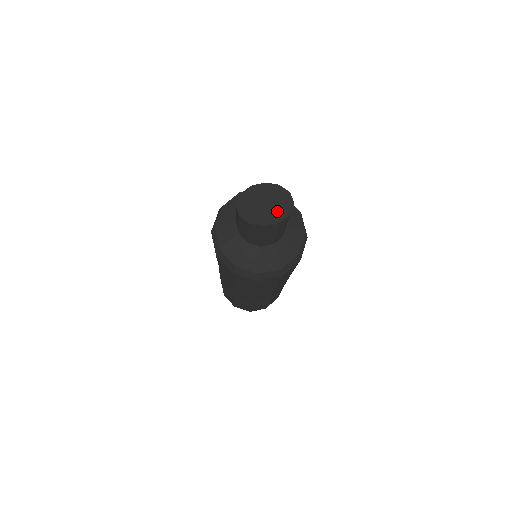
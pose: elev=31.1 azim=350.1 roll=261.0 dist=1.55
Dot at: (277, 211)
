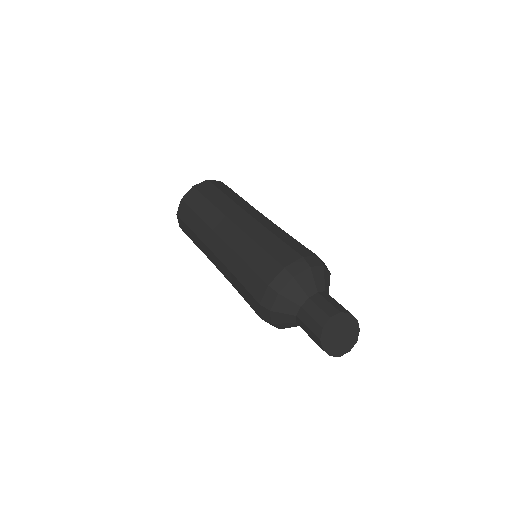
Dot at: (349, 341)
